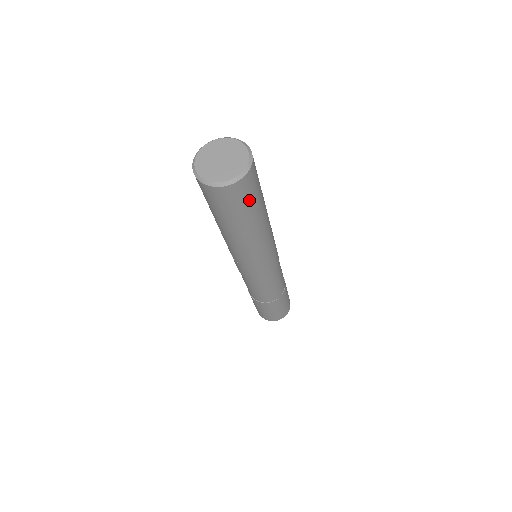
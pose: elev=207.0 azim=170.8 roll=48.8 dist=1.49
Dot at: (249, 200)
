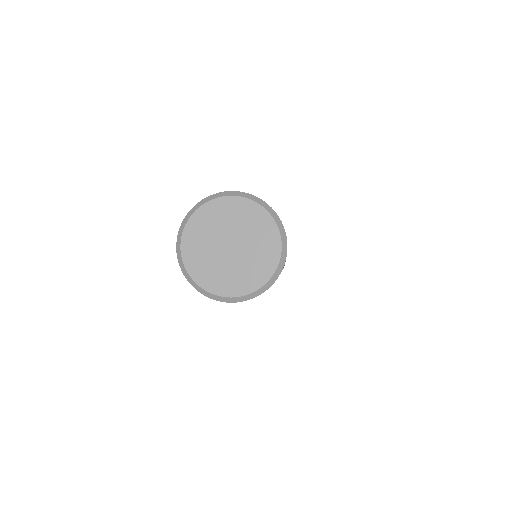
Dot at: occluded
